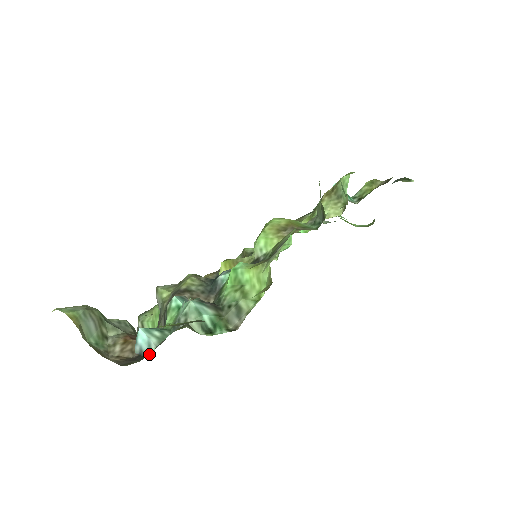
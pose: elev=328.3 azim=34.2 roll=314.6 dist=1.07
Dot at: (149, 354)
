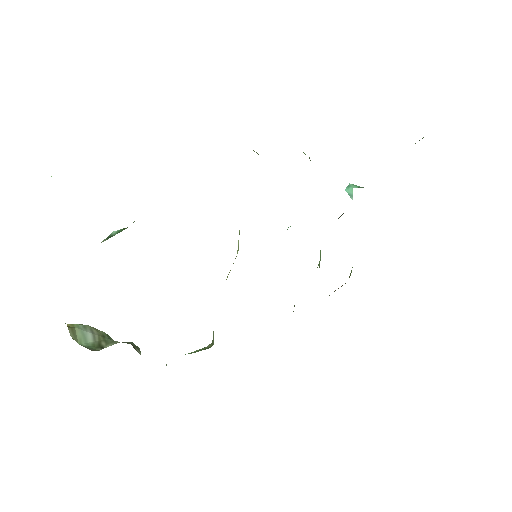
Dot at: occluded
